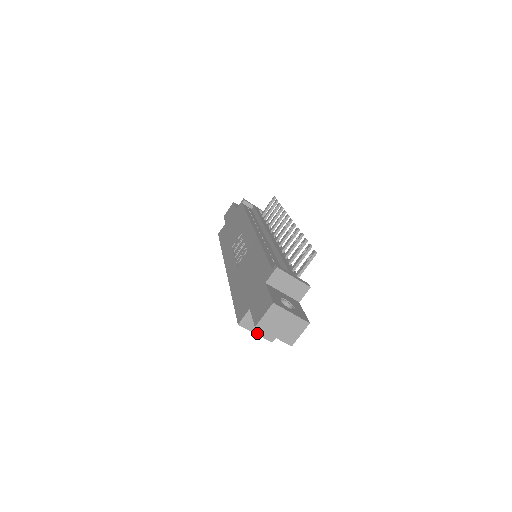
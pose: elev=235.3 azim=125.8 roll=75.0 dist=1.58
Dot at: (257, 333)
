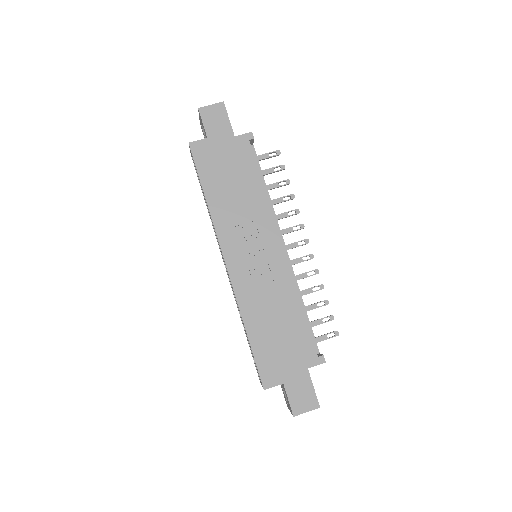
Dot at: occluded
